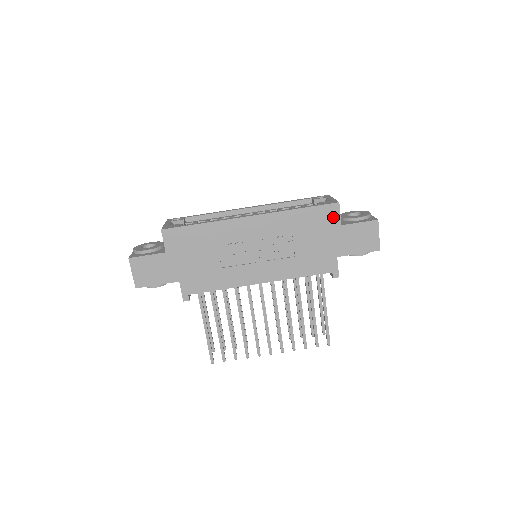
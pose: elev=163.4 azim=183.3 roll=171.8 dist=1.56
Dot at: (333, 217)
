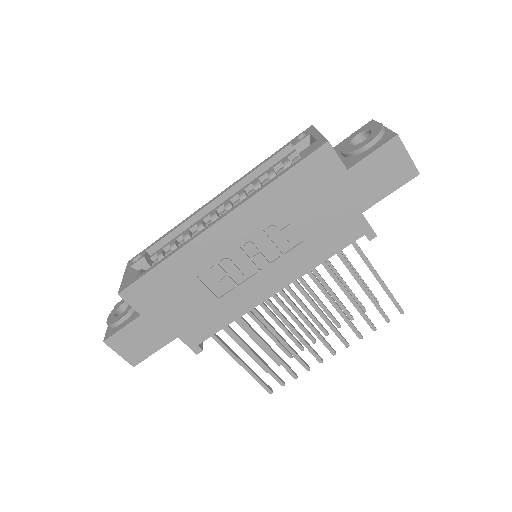
Dot at: (330, 165)
